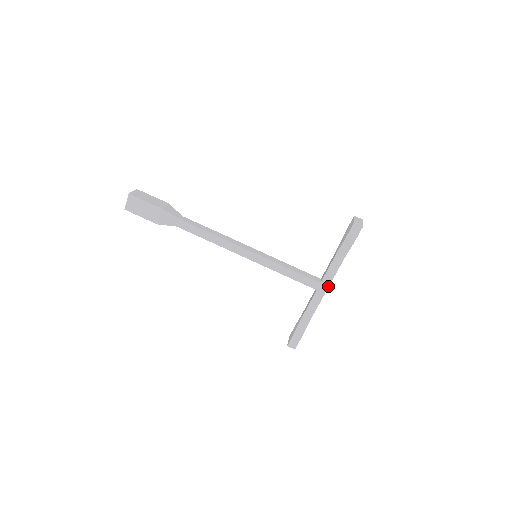
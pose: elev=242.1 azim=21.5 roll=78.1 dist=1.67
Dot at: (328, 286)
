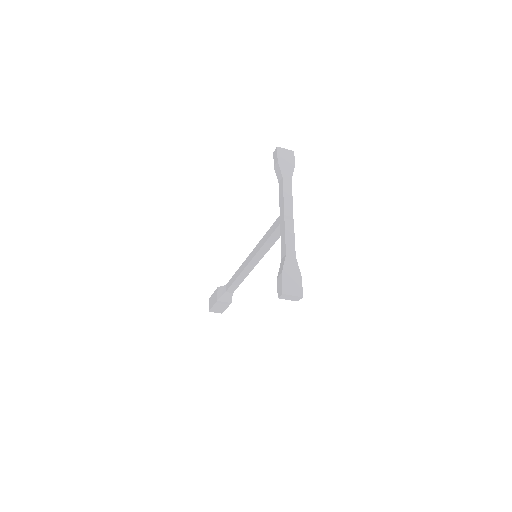
Dot at: (284, 210)
